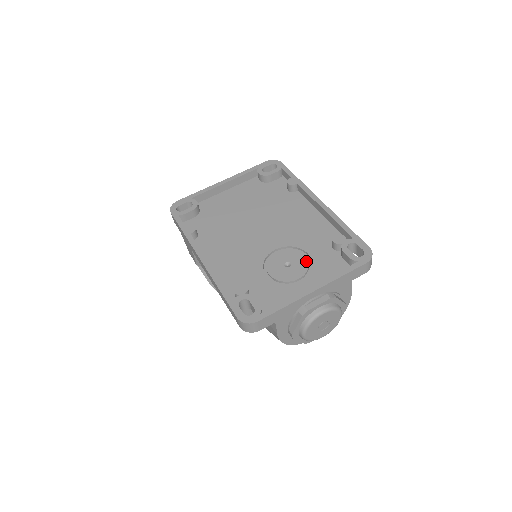
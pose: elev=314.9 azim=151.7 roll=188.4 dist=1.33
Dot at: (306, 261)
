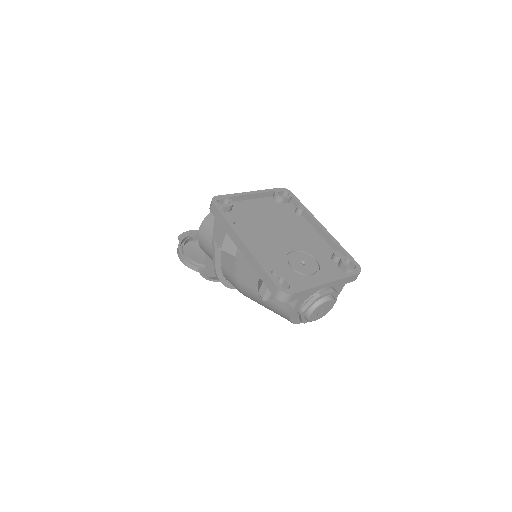
Dot at: (316, 264)
